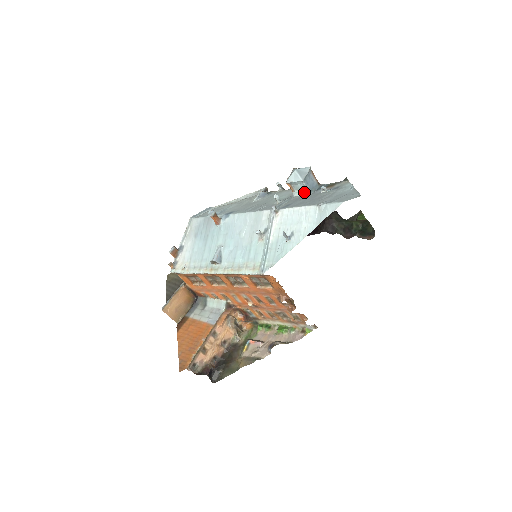
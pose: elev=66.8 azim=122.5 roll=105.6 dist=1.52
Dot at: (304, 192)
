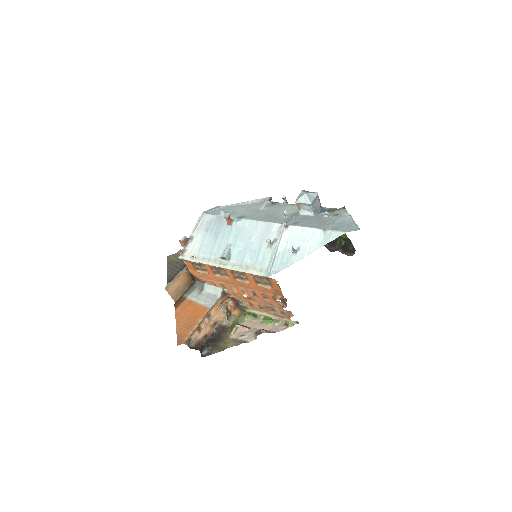
Dot at: (309, 212)
